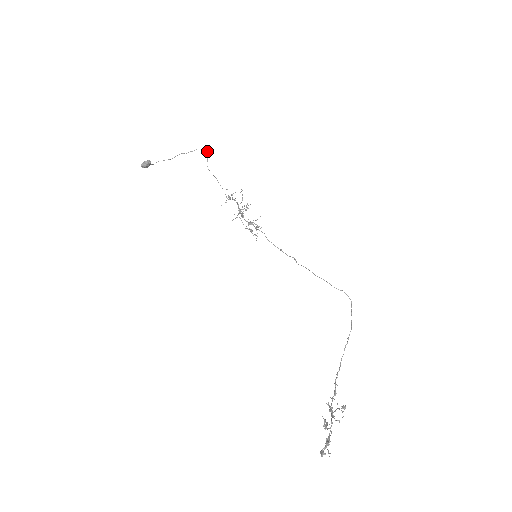
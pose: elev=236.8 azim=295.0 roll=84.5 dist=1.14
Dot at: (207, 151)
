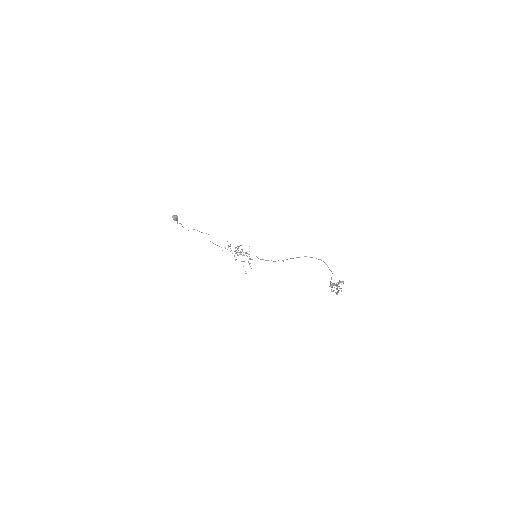
Dot at: occluded
